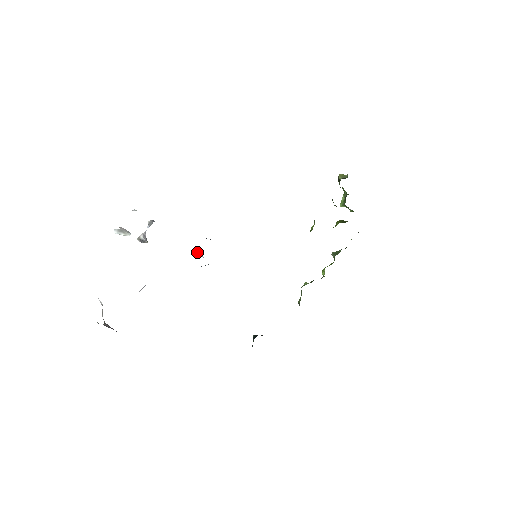
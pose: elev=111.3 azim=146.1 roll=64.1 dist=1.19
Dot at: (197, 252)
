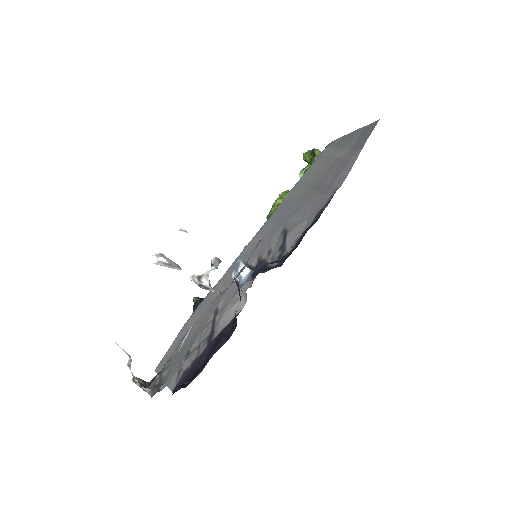
Dot at: occluded
